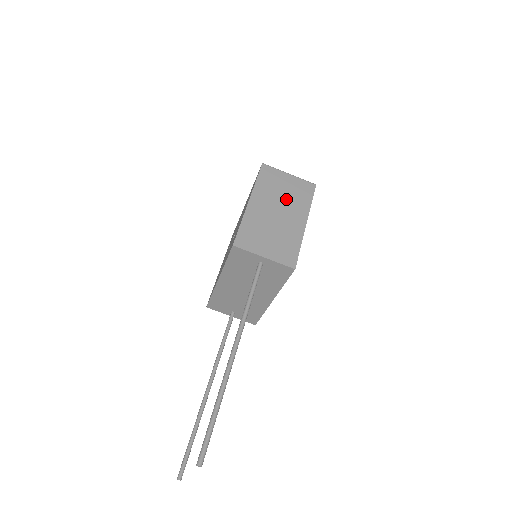
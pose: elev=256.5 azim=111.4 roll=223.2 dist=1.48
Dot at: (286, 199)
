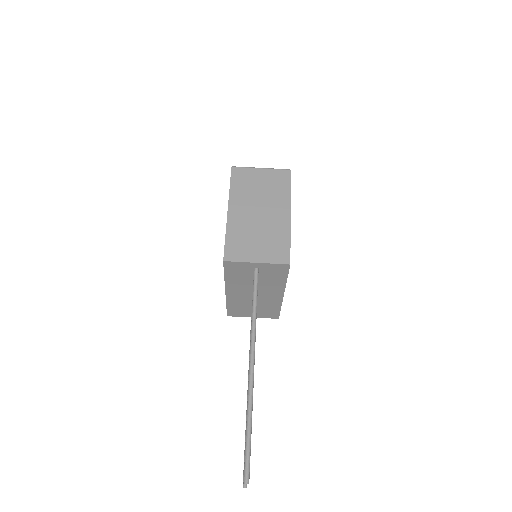
Dot at: (264, 195)
